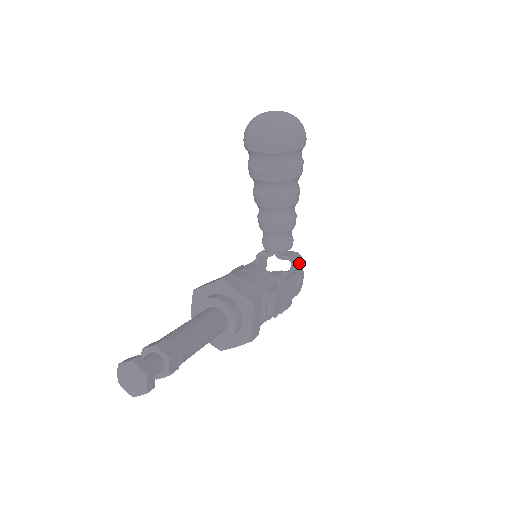
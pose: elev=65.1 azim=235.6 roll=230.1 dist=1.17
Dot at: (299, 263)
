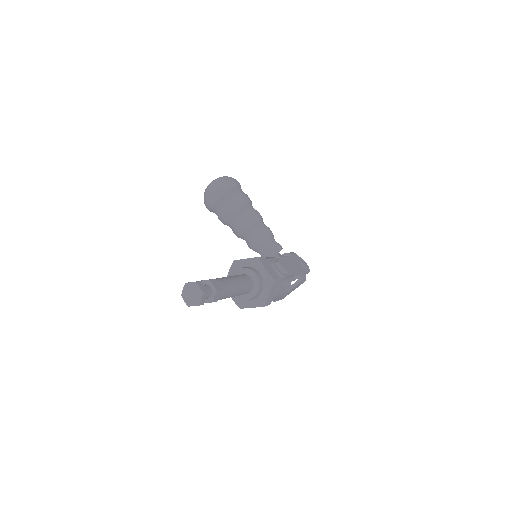
Dot at: occluded
